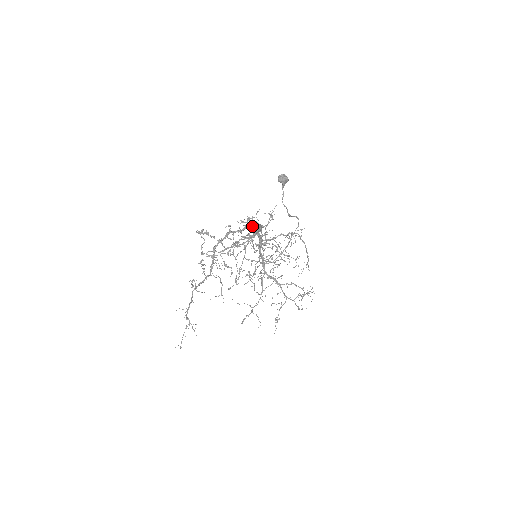
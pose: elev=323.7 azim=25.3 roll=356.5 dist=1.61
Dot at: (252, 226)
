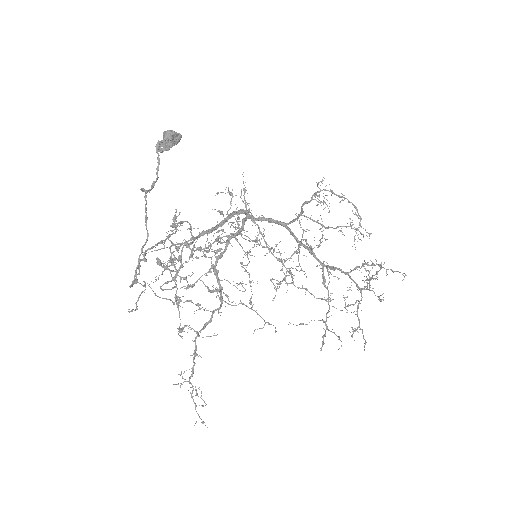
Dot at: occluded
